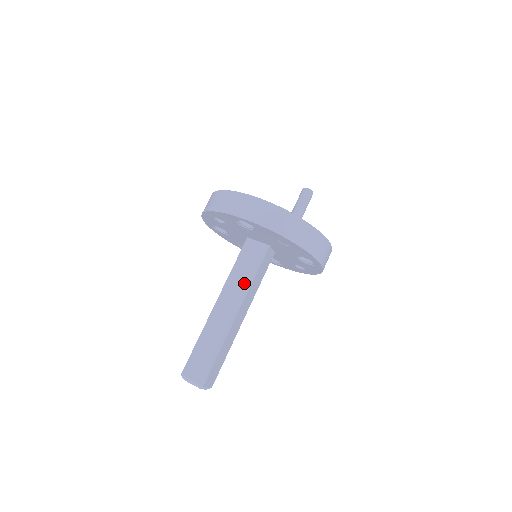
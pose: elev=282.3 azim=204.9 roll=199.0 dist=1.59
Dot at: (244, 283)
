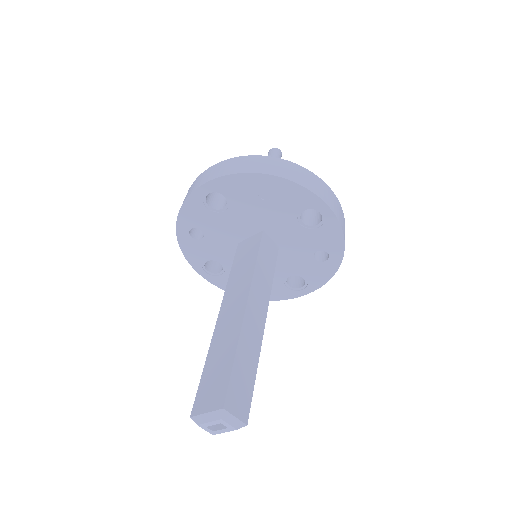
Dot at: (246, 275)
